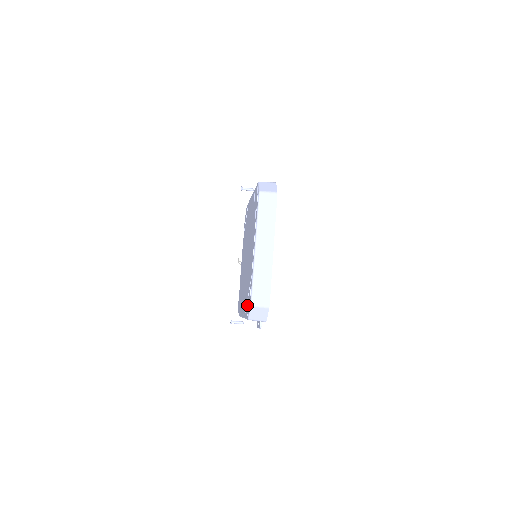
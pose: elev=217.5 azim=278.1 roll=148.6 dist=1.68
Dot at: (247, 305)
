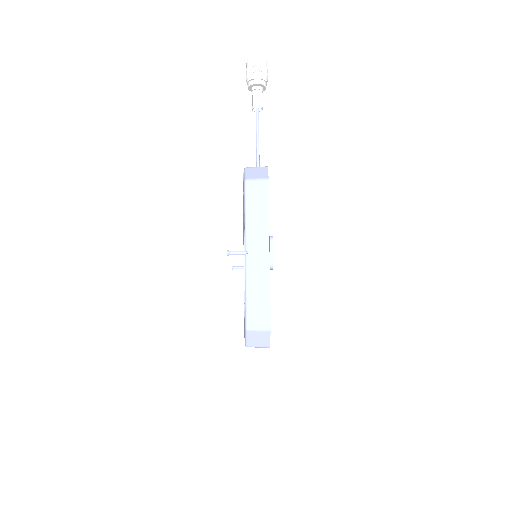
Dot at: occluded
